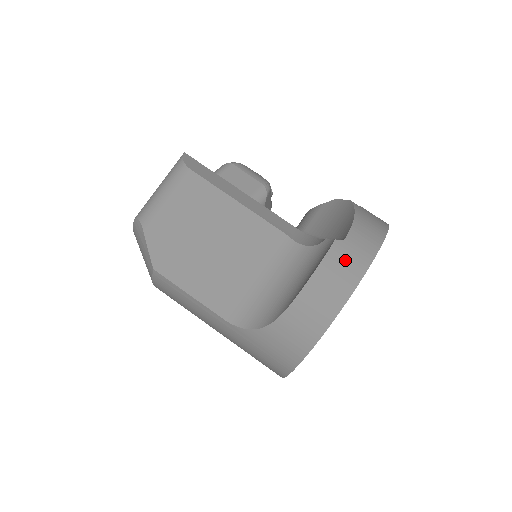
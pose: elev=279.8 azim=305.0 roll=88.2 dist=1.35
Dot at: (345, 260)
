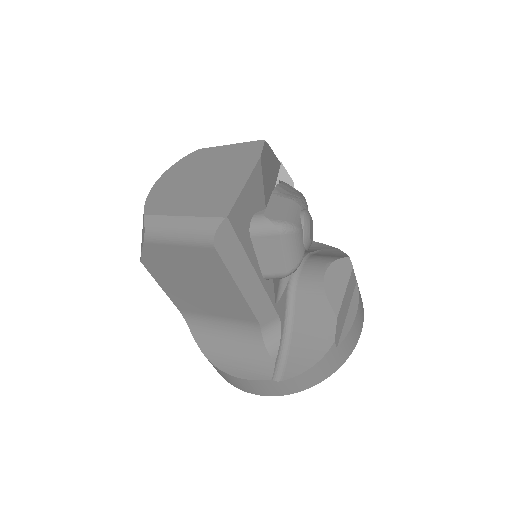
Dot at: (266, 388)
